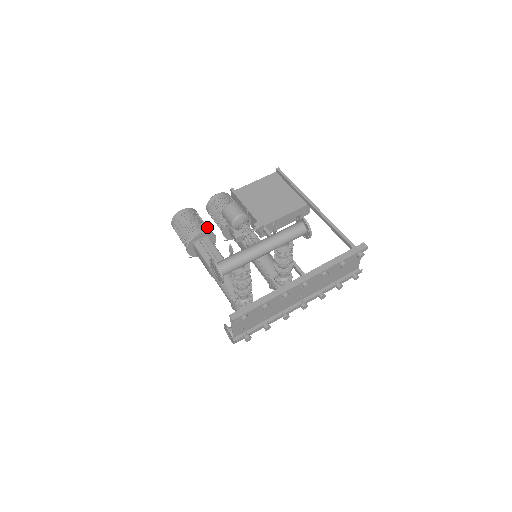
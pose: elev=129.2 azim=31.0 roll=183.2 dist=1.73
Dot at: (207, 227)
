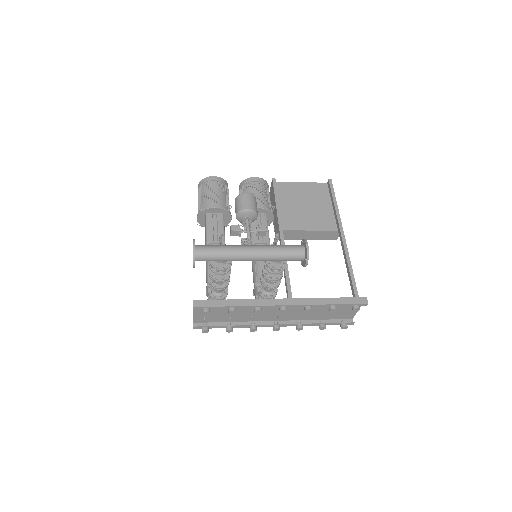
Dot at: (228, 205)
